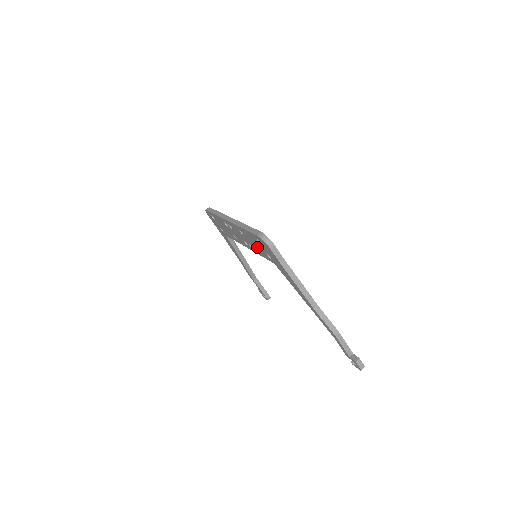
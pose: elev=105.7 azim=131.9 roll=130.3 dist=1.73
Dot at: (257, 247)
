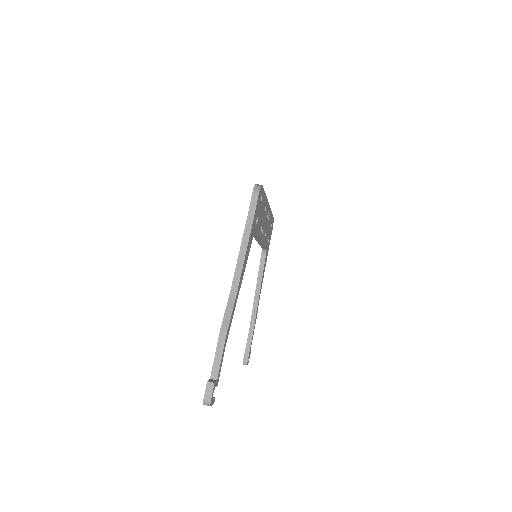
Dot at: occluded
